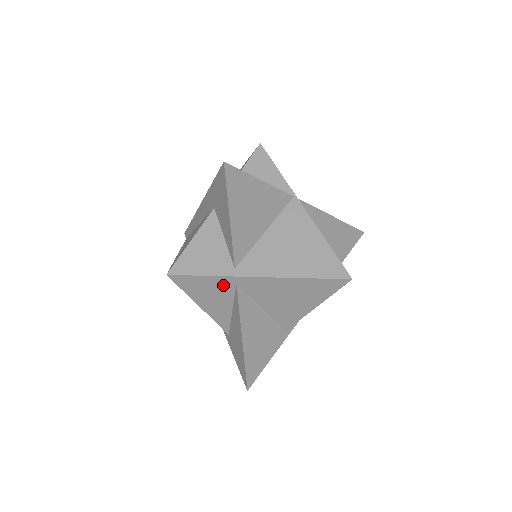
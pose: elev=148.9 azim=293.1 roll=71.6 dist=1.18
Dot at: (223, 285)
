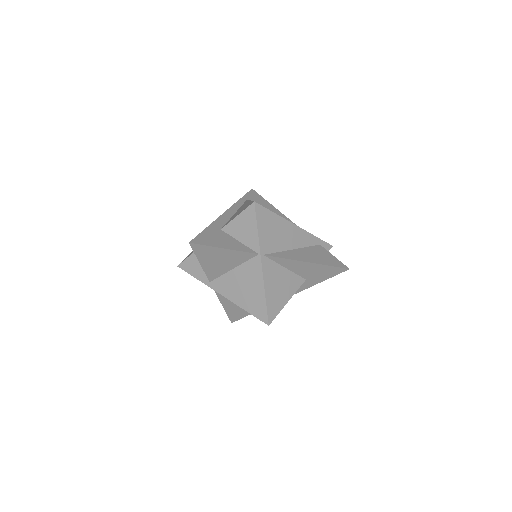
Dot at: occluded
